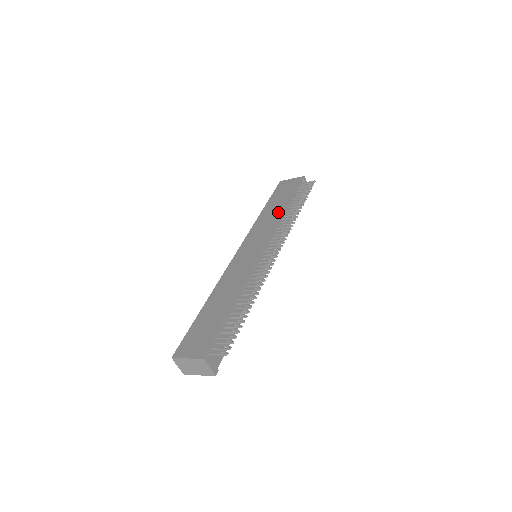
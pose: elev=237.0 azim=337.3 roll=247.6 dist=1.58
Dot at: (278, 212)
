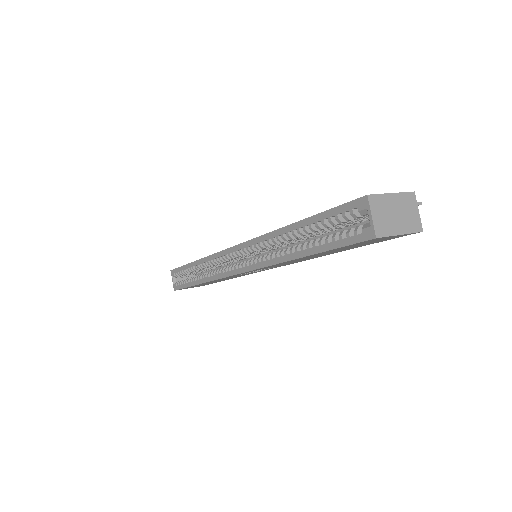
Dot at: occluded
